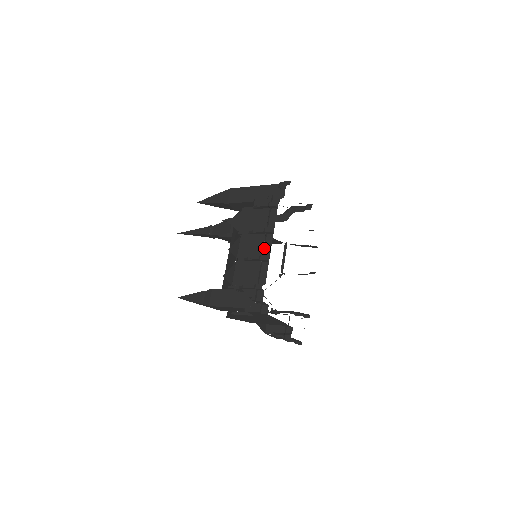
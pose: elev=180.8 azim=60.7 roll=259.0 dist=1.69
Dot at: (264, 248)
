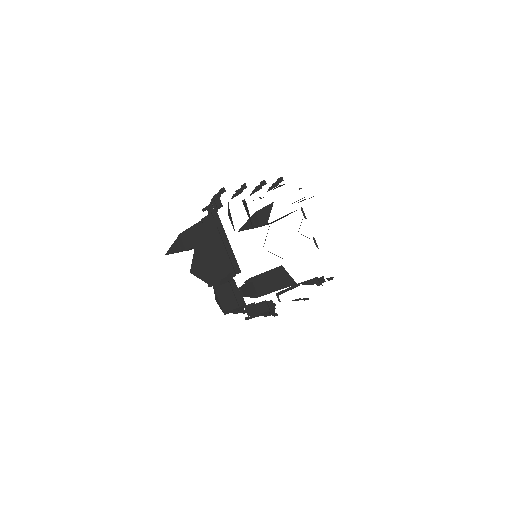
Dot at: occluded
